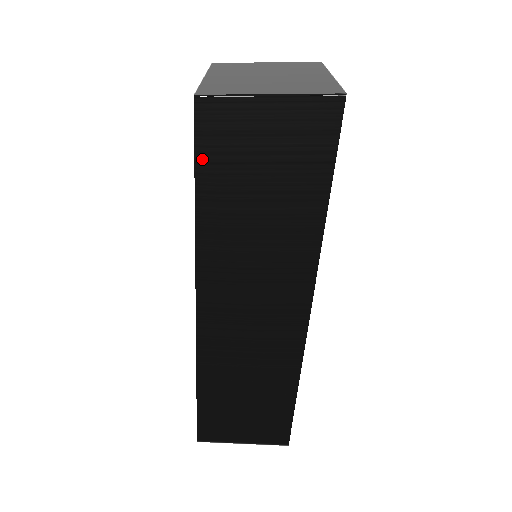
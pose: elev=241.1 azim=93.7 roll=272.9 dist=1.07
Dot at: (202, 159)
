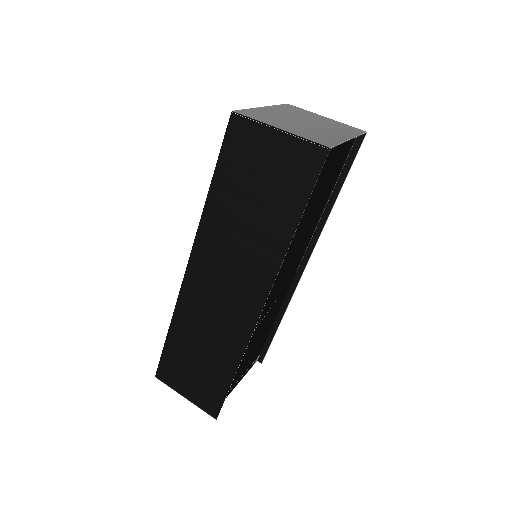
Dot at: (224, 157)
